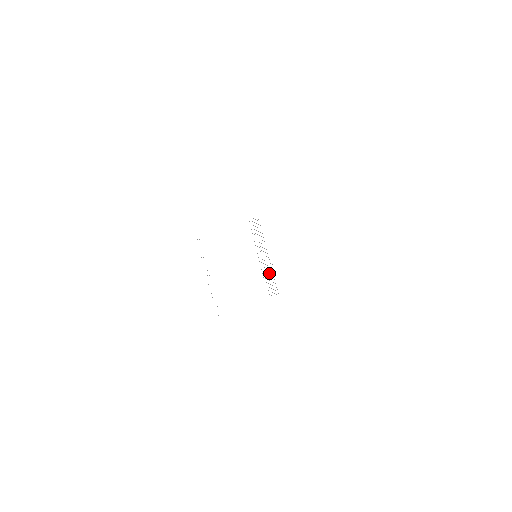
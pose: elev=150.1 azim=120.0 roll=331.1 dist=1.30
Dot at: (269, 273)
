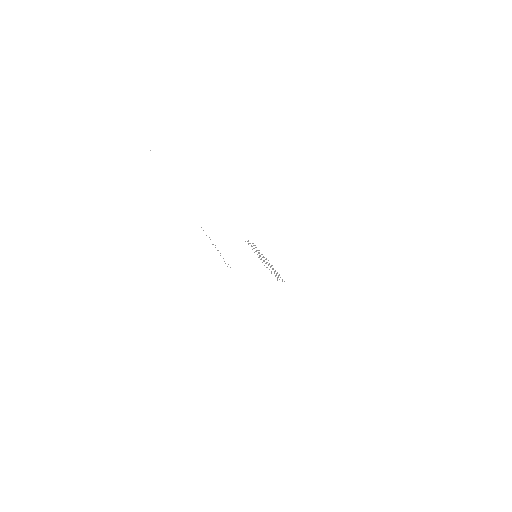
Dot at: occluded
